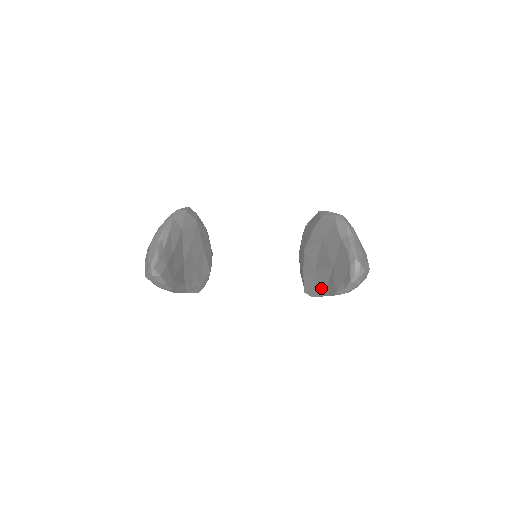
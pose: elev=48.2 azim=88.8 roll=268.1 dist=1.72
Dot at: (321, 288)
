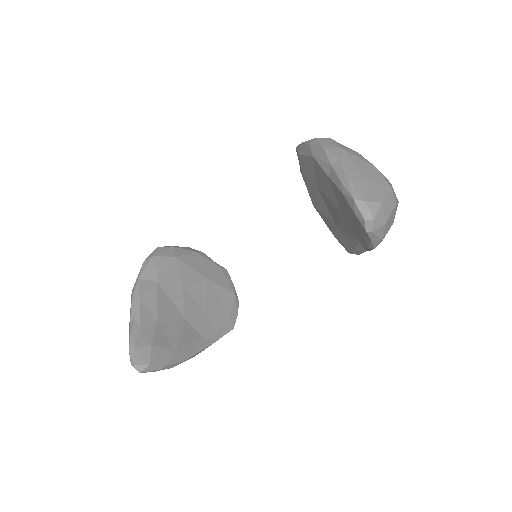
Dot at: (356, 244)
